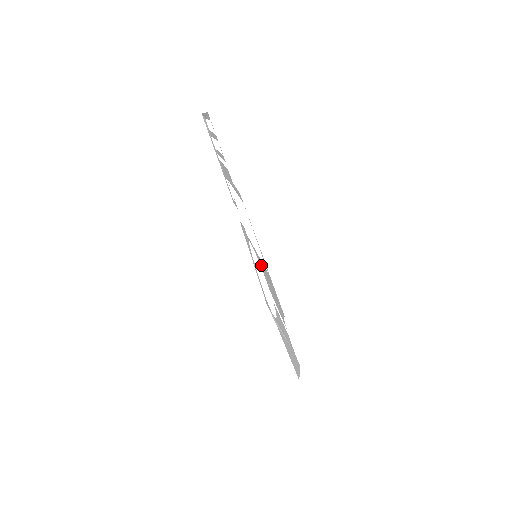
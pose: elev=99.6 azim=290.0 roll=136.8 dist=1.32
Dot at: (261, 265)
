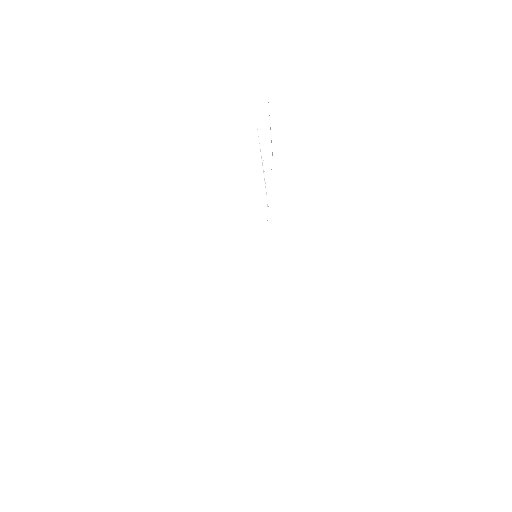
Dot at: occluded
